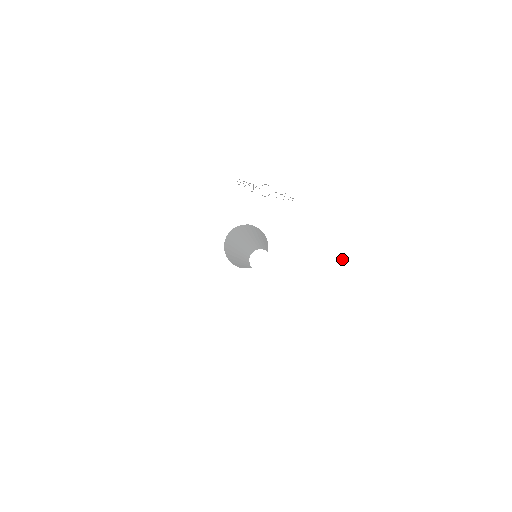
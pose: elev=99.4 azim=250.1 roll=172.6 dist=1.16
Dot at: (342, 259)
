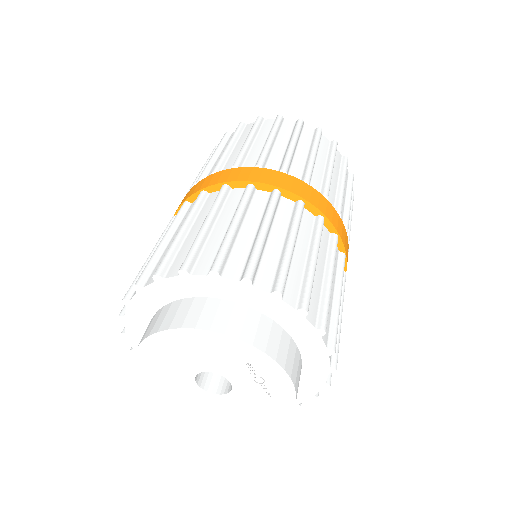
Dot at: occluded
